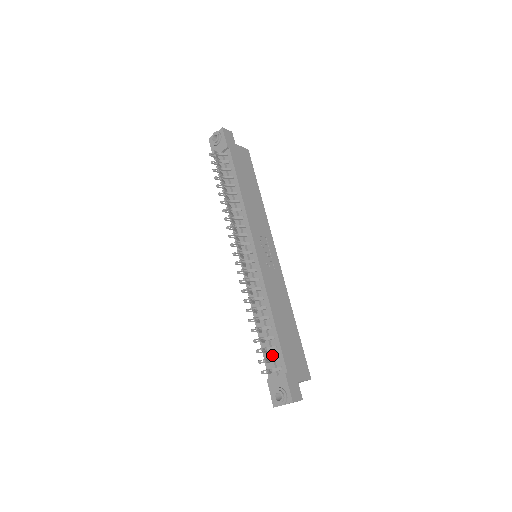
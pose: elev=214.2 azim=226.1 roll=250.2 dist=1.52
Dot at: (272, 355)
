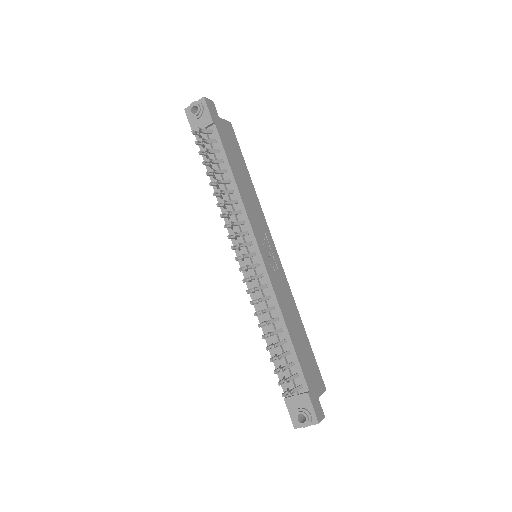
Dot at: (289, 372)
